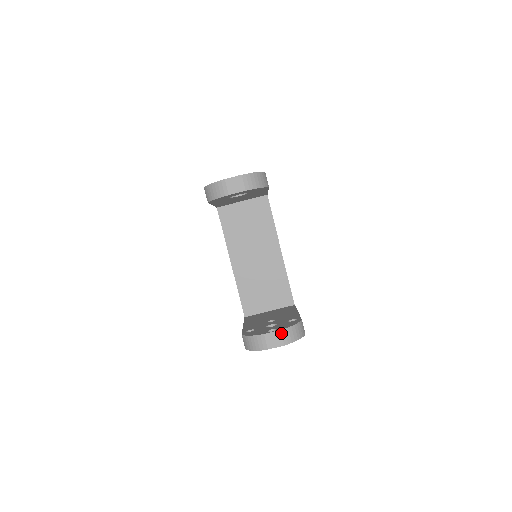
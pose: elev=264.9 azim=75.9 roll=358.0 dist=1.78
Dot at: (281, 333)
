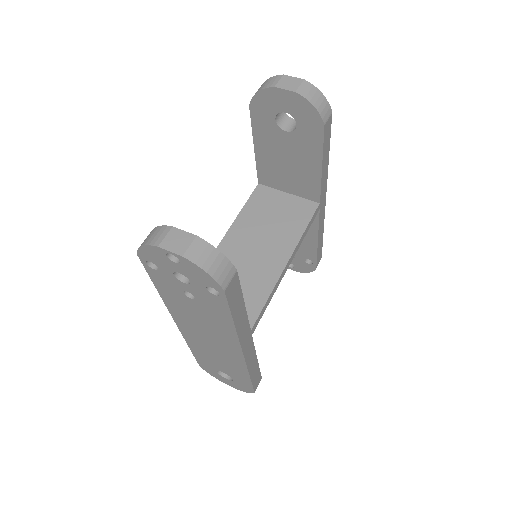
Dot at: (194, 239)
